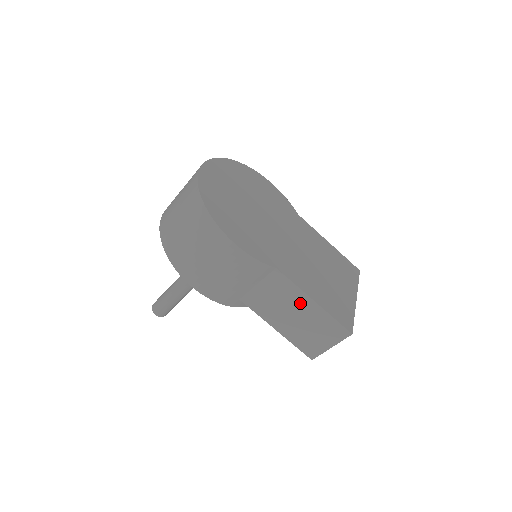
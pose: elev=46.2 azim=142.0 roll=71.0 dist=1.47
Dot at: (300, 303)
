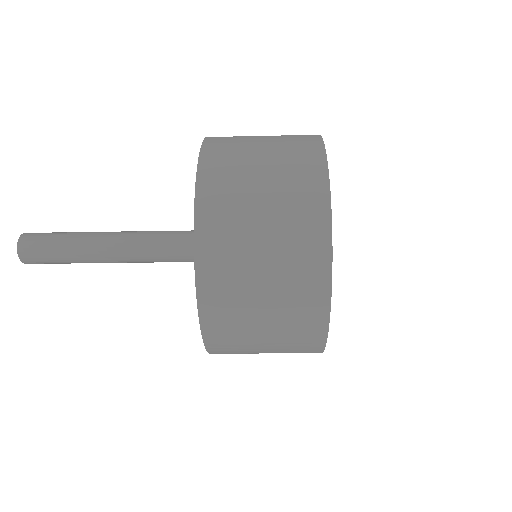
Dot at: occluded
